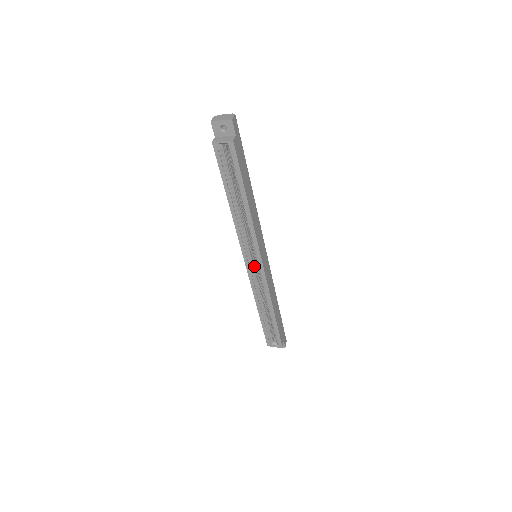
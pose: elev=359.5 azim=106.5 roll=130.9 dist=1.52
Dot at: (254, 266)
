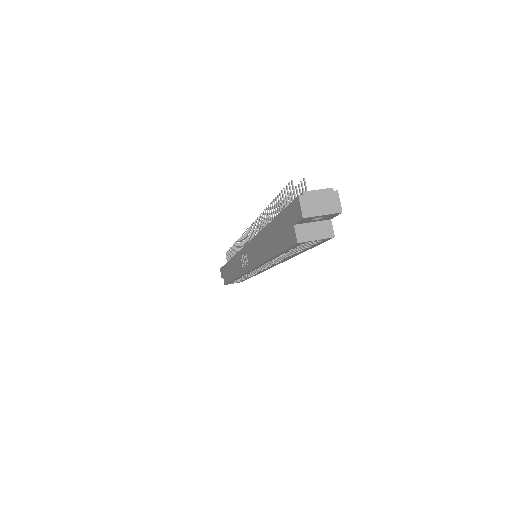
Dot at: occluded
